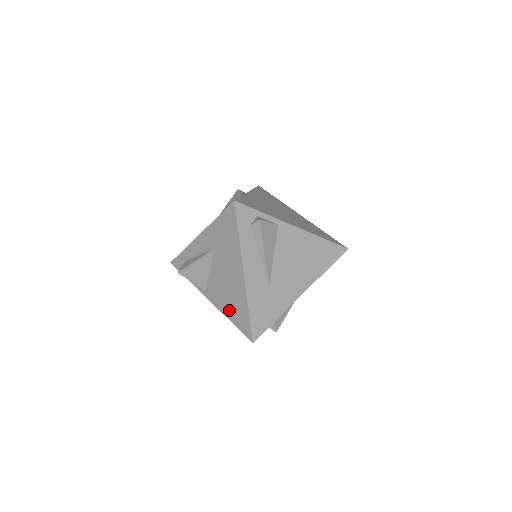
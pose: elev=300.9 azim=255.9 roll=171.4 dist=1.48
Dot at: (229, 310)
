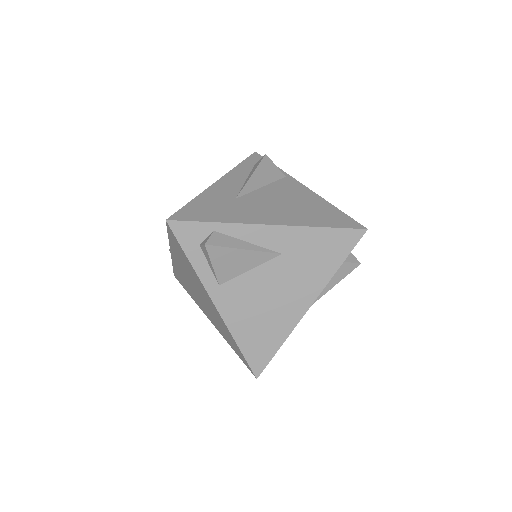
Dot at: occluded
